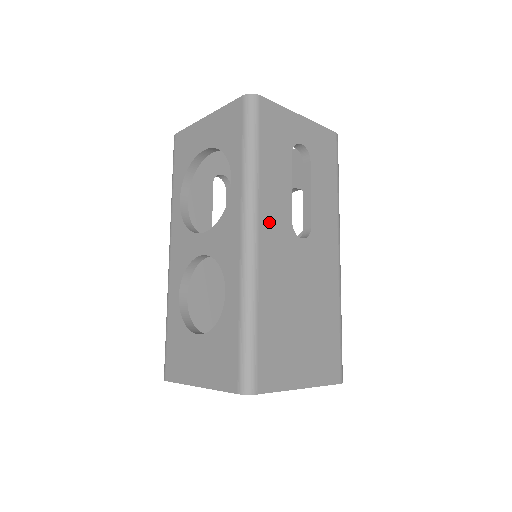
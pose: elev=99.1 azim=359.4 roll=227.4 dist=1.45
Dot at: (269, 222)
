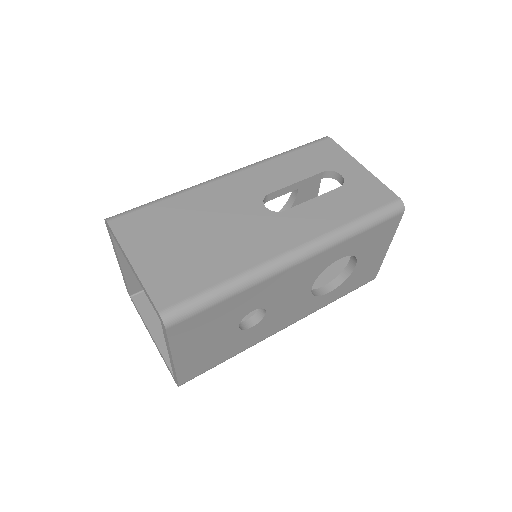
Dot at: (249, 178)
